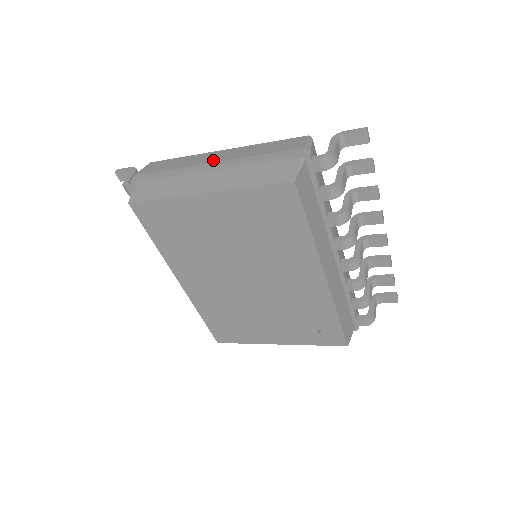
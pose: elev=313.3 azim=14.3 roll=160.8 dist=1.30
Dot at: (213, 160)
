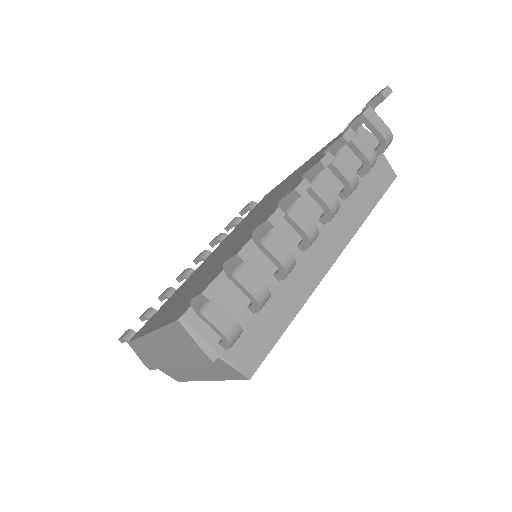
Dot at: (165, 358)
